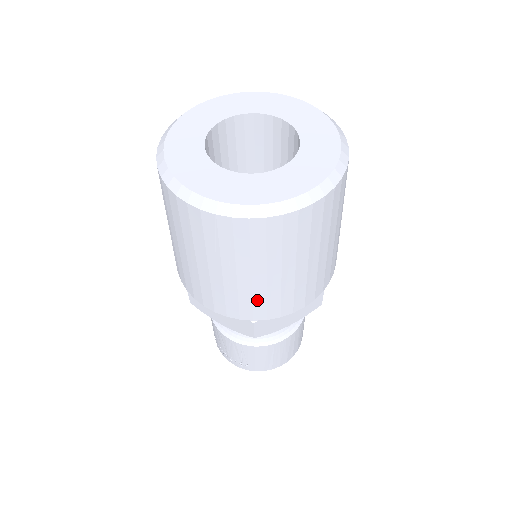
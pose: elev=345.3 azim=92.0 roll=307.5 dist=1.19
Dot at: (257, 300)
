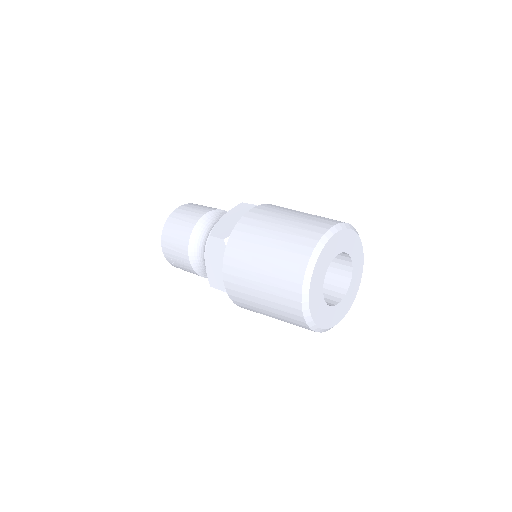
Dot at: occluded
